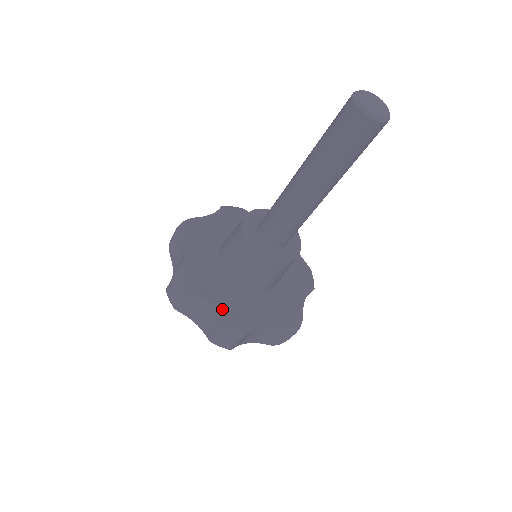
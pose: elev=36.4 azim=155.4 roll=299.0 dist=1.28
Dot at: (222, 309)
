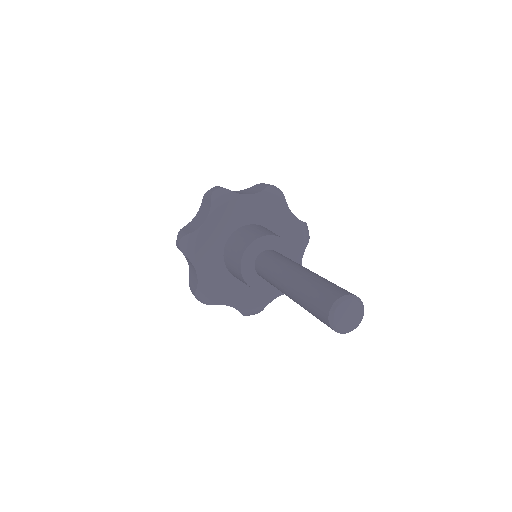
Dot at: (203, 281)
